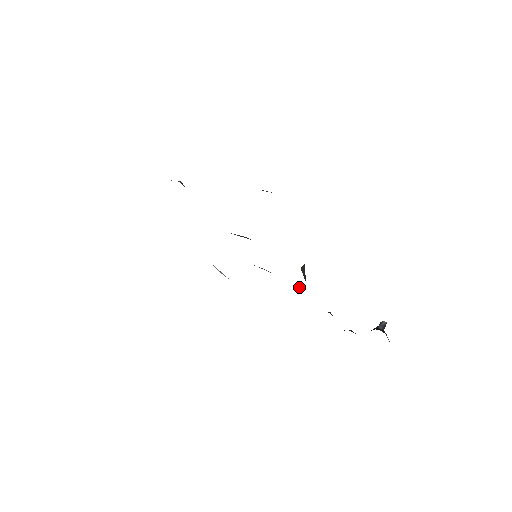
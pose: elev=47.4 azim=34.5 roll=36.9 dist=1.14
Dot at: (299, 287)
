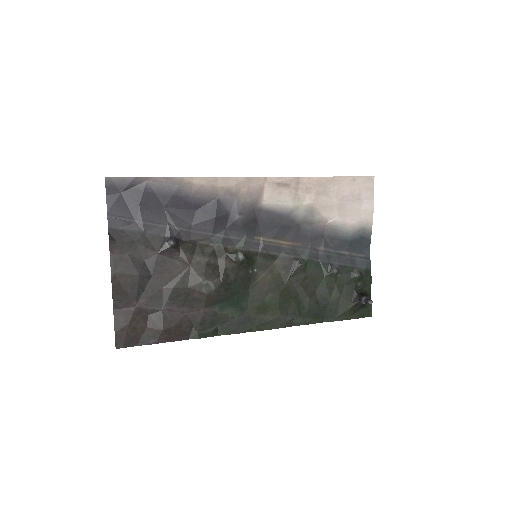
Dot at: (299, 267)
